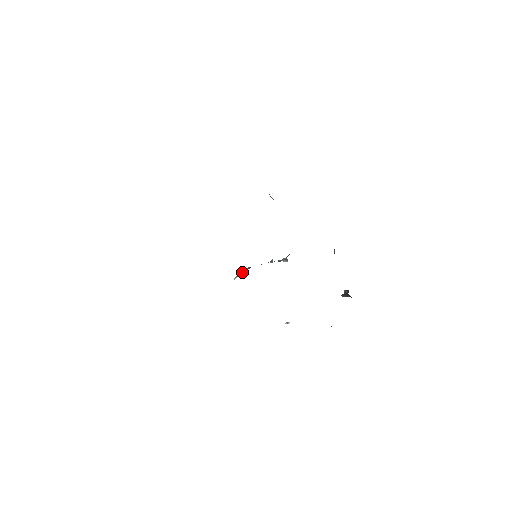
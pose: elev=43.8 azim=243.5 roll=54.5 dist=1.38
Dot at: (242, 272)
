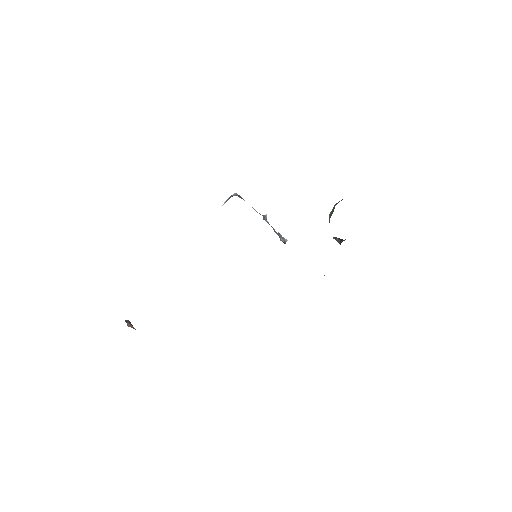
Dot at: occluded
